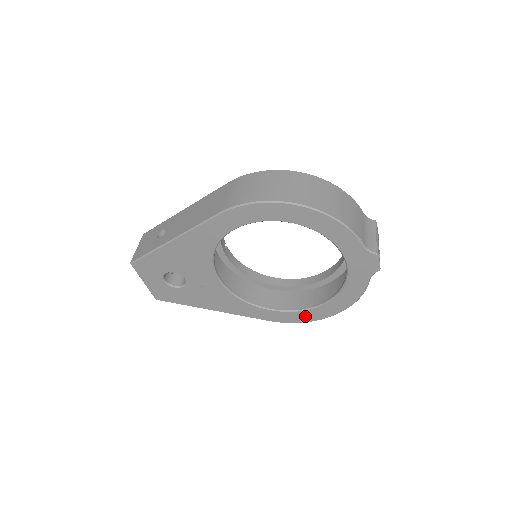
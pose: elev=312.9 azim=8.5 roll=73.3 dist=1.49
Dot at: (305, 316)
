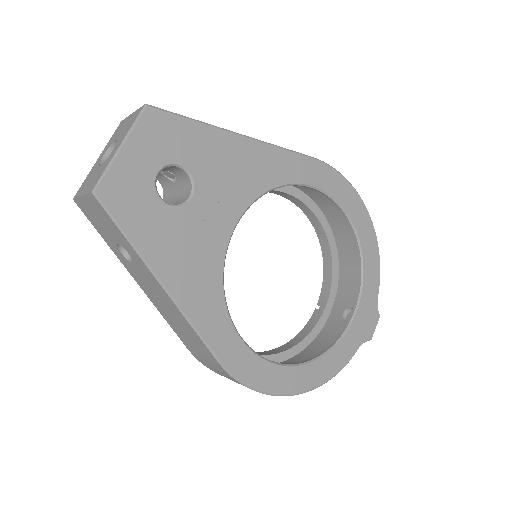
Dot at: (269, 377)
